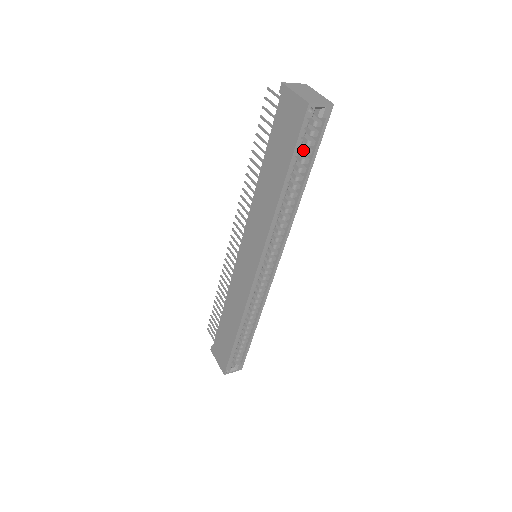
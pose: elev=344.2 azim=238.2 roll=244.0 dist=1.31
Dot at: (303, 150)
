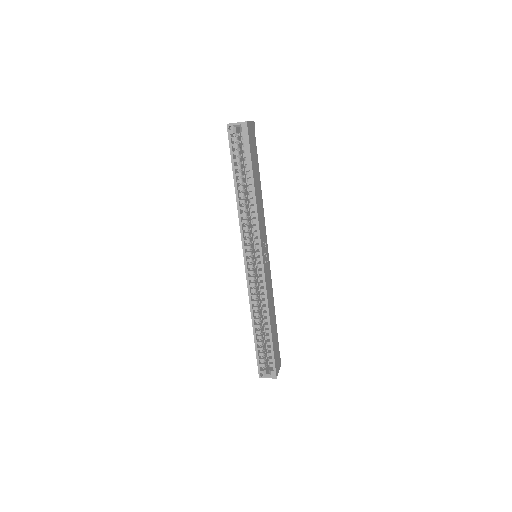
Dot at: (244, 159)
